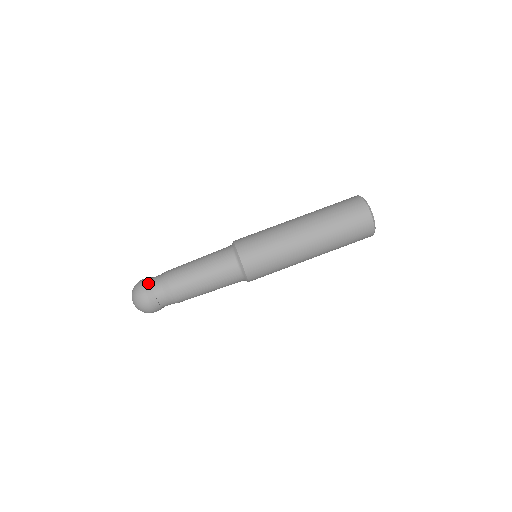
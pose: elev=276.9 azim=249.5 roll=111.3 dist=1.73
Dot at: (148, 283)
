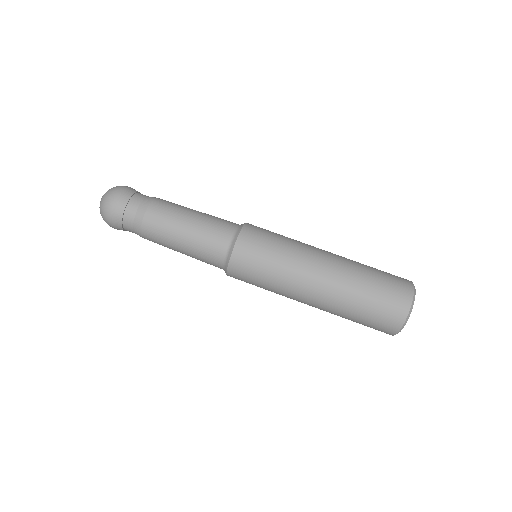
Dot at: (120, 209)
